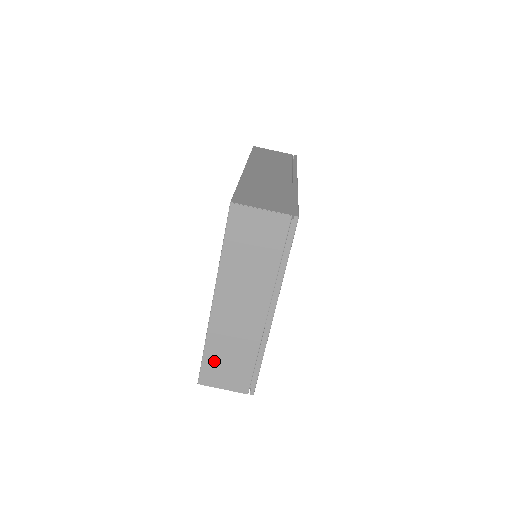
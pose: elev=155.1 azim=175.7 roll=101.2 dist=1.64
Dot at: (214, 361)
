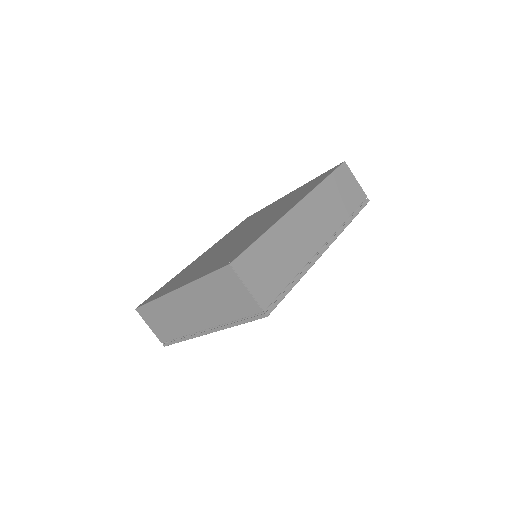
Dot at: (153, 312)
